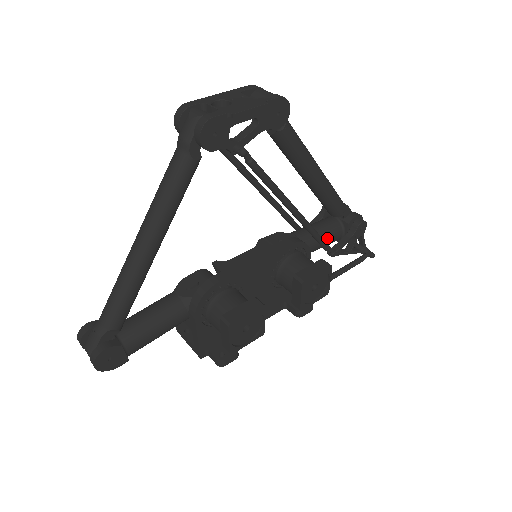
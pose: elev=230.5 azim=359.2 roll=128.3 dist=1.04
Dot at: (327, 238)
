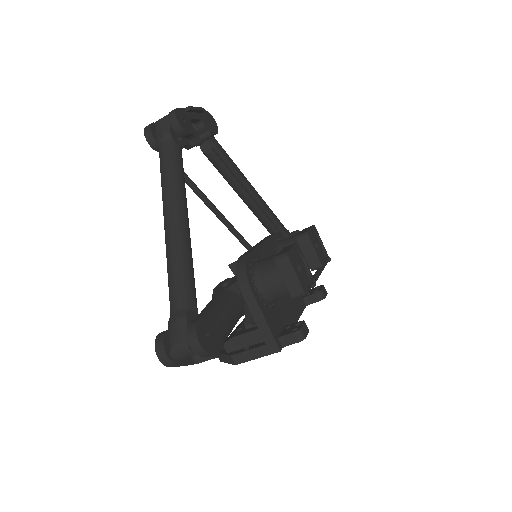
Dot at: occluded
